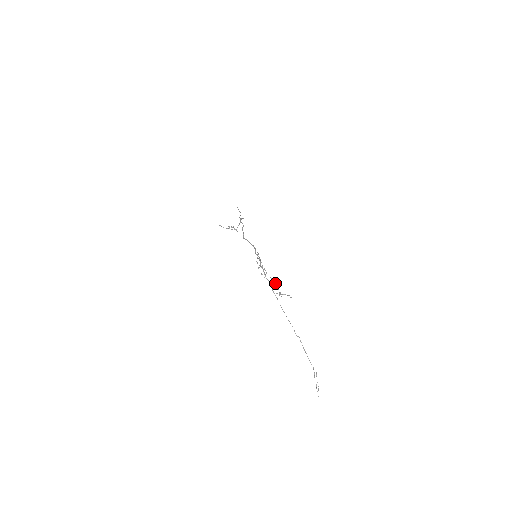
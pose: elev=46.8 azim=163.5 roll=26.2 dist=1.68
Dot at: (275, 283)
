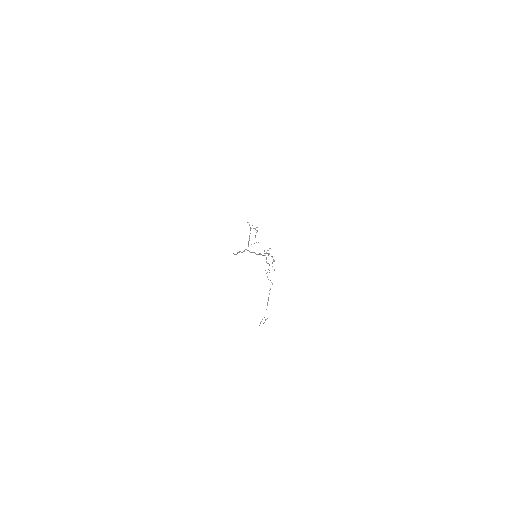
Dot at: occluded
